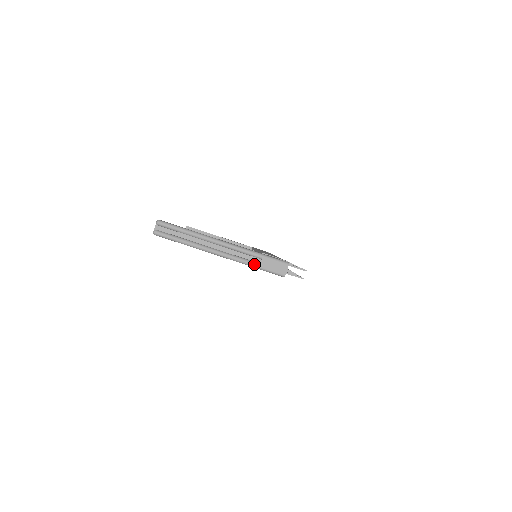
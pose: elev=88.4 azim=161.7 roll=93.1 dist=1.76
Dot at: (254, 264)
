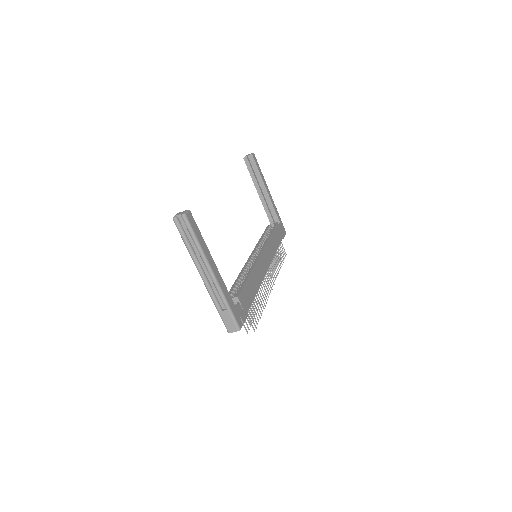
Dot at: (218, 307)
